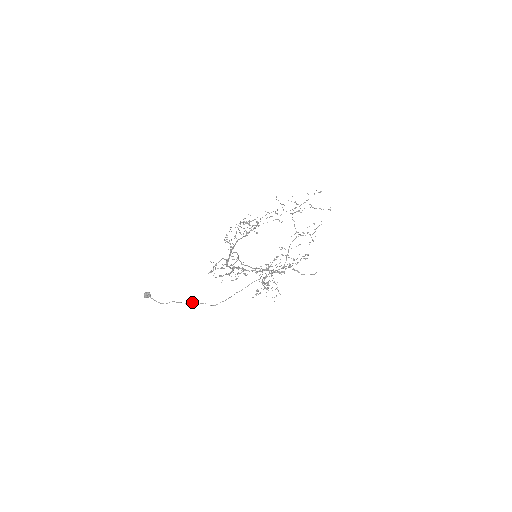
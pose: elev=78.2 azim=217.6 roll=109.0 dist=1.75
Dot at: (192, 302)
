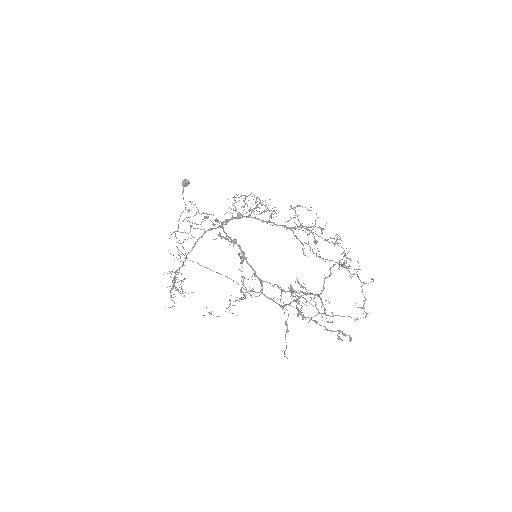
Dot at: (178, 225)
